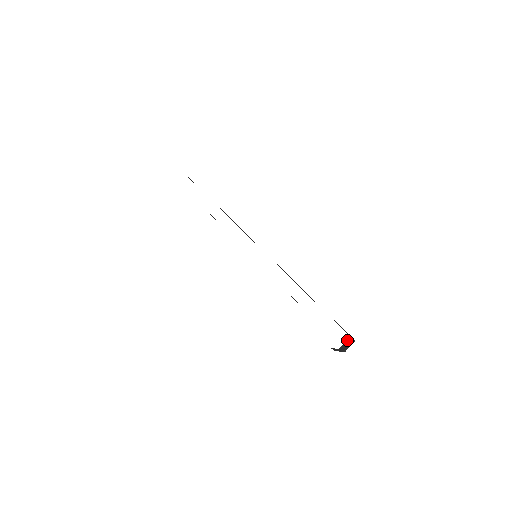
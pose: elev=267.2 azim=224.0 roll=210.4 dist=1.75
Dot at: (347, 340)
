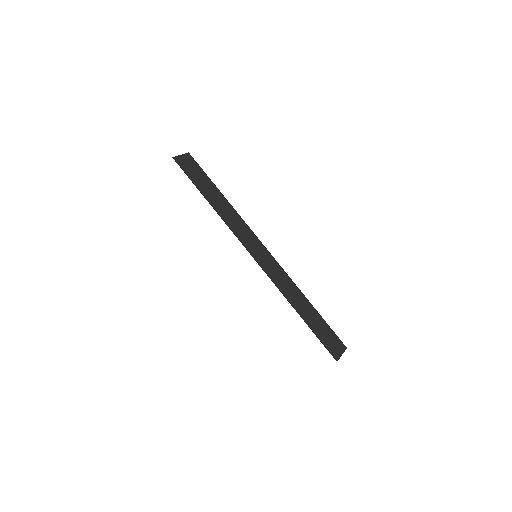
Dot at: occluded
